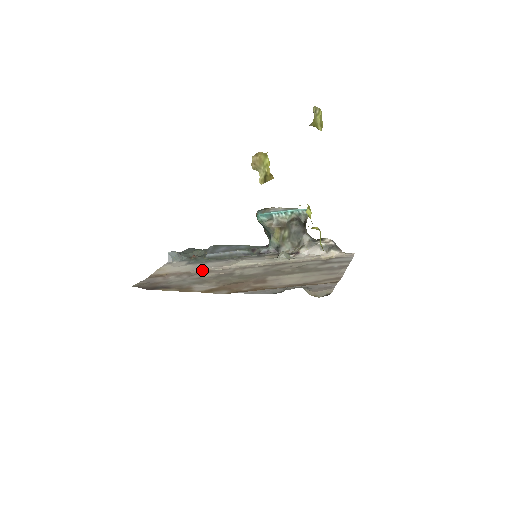
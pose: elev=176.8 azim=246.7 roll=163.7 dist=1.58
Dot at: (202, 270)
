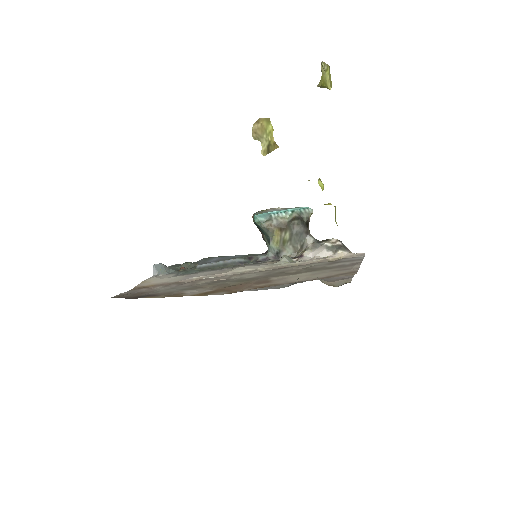
Dot at: (193, 279)
